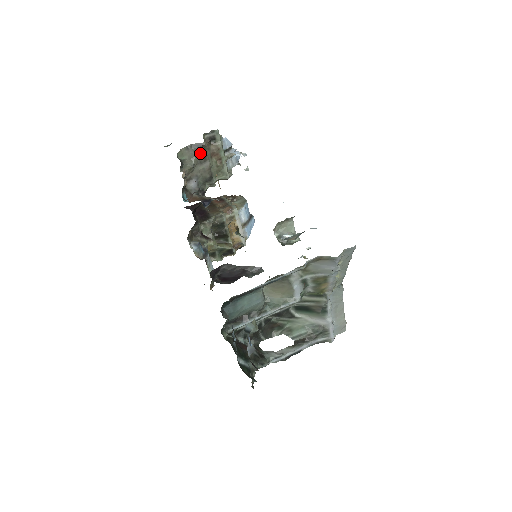
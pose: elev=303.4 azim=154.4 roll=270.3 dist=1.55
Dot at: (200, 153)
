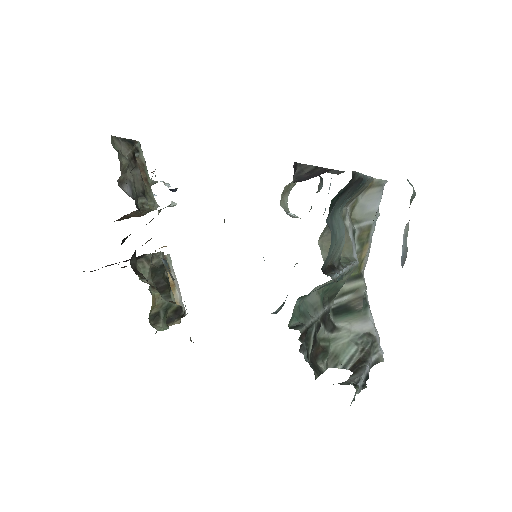
Dot at: (130, 154)
